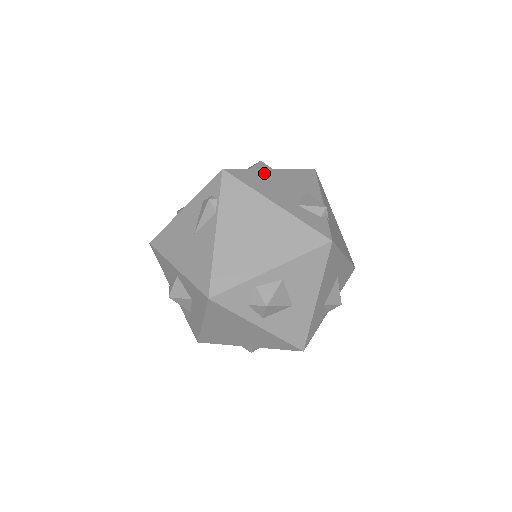
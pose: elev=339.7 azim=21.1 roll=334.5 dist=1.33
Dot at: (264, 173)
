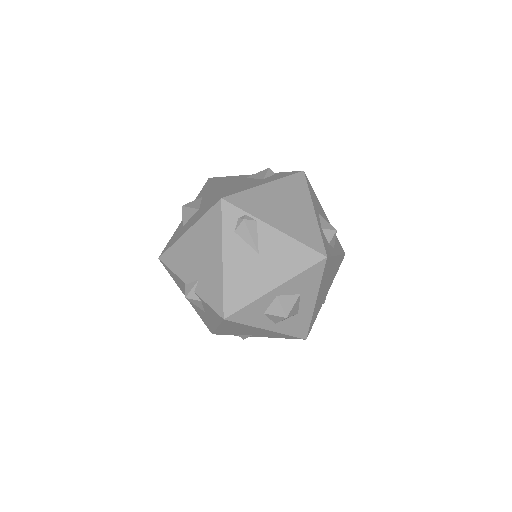
Dot at: (222, 188)
